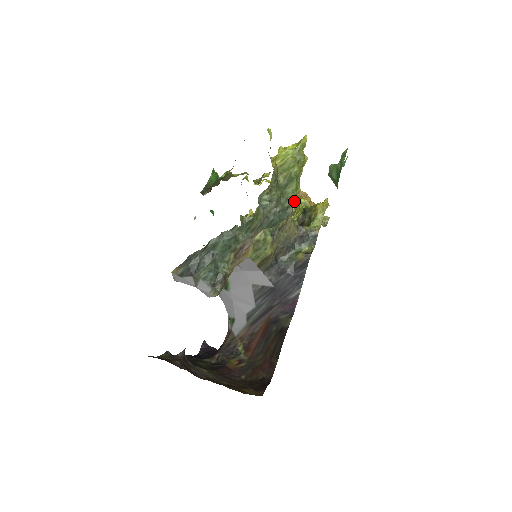
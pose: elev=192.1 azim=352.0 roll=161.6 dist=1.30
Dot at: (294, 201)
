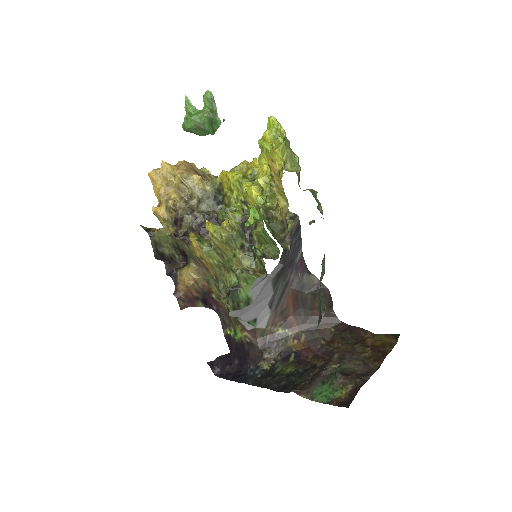
Dot at: occluded
